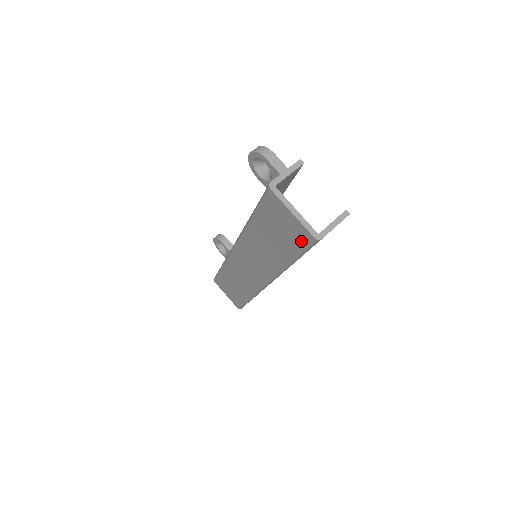
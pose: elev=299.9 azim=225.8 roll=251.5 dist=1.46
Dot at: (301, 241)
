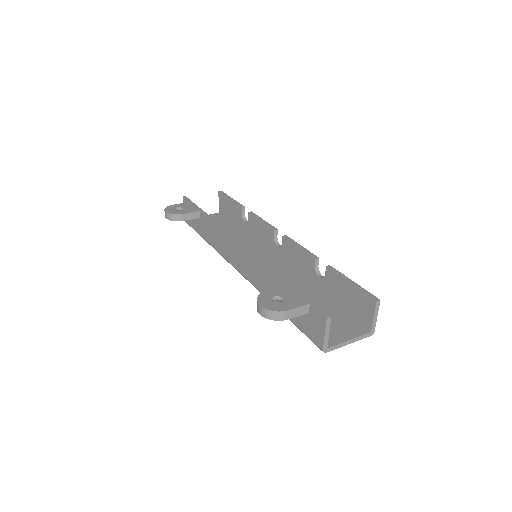
Dot at: occluded
